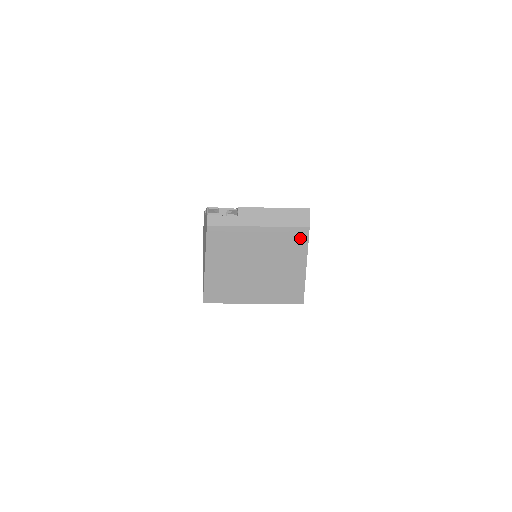
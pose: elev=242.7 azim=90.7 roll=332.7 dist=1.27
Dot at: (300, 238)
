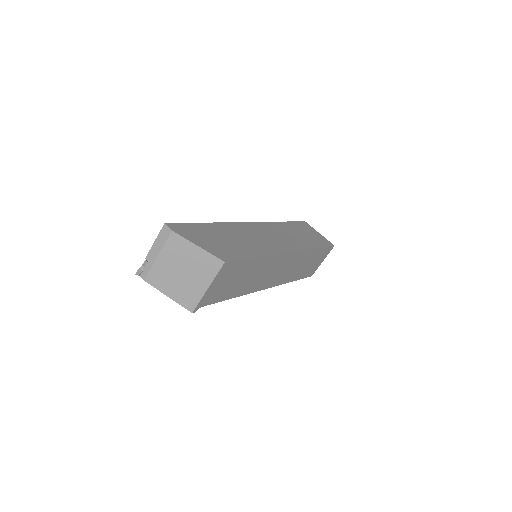
Dot at: (177, 239)
